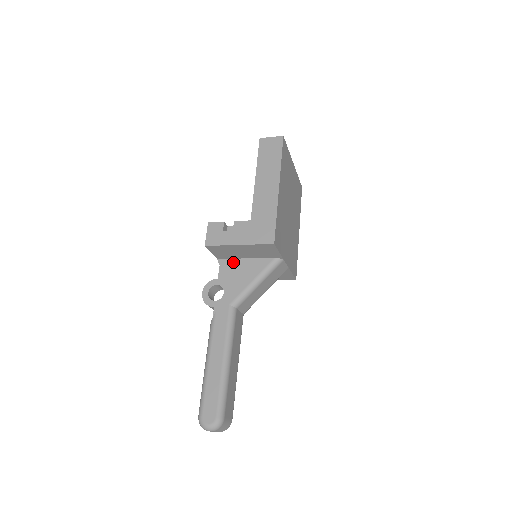
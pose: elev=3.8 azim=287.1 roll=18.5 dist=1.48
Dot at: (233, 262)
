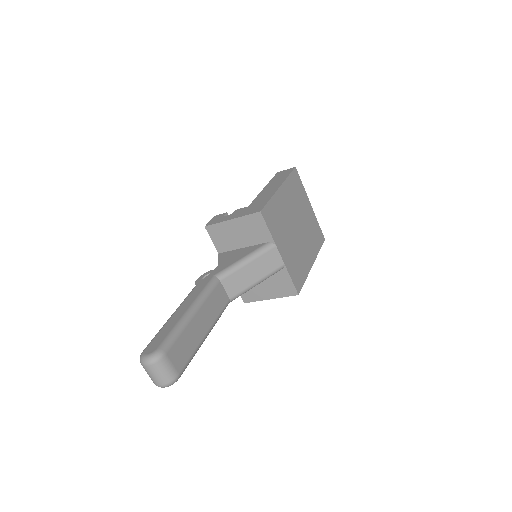
Dot at: (230, 252)
